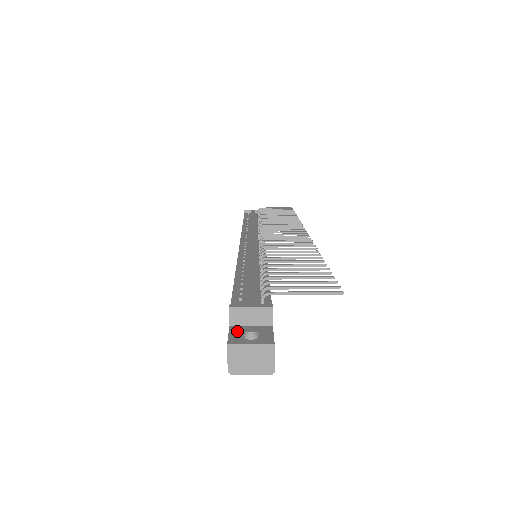
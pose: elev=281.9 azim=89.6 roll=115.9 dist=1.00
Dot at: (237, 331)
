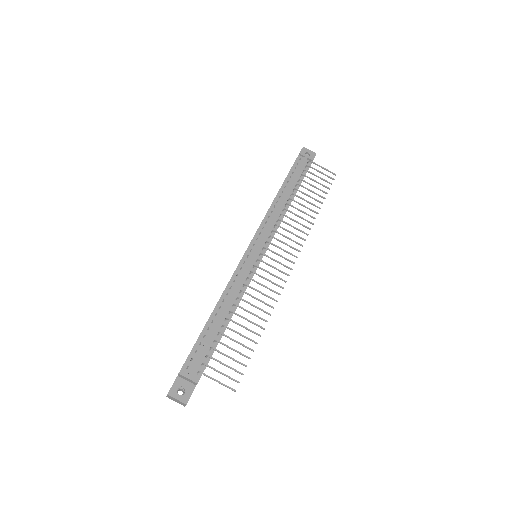
Dot at: (178, 383)
